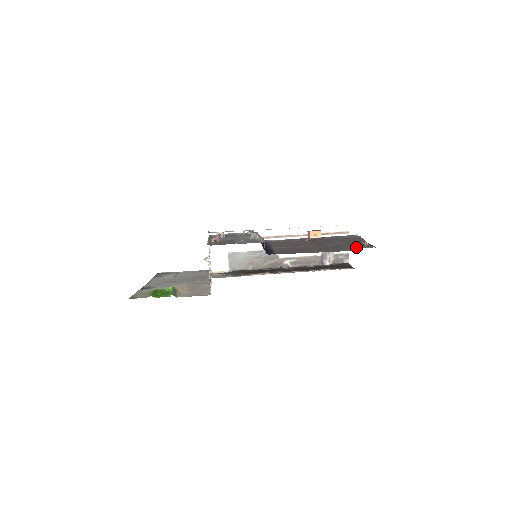
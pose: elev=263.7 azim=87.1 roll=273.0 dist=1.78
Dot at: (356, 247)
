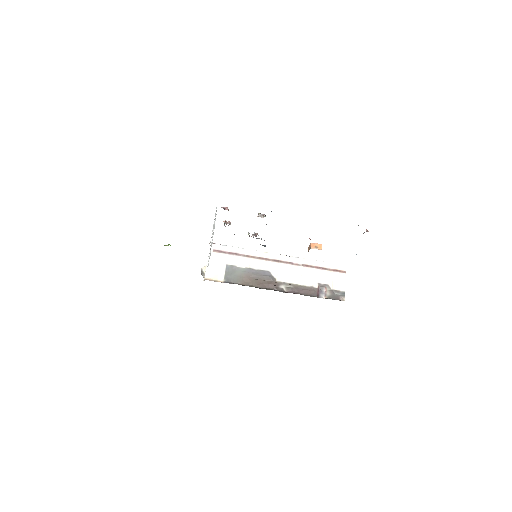
Dot at: occluded
